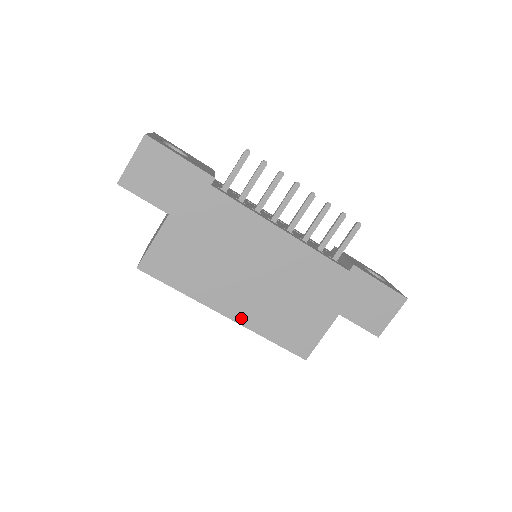
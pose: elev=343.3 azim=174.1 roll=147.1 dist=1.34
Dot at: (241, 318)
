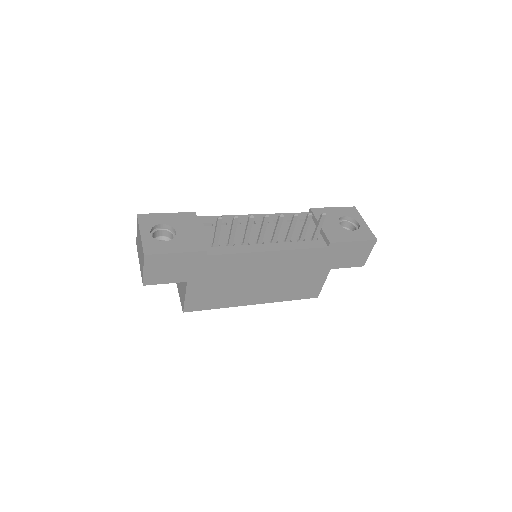
Dot at: (264, 301)
